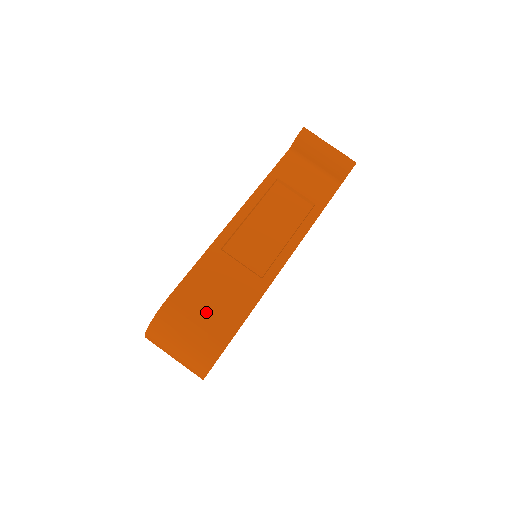
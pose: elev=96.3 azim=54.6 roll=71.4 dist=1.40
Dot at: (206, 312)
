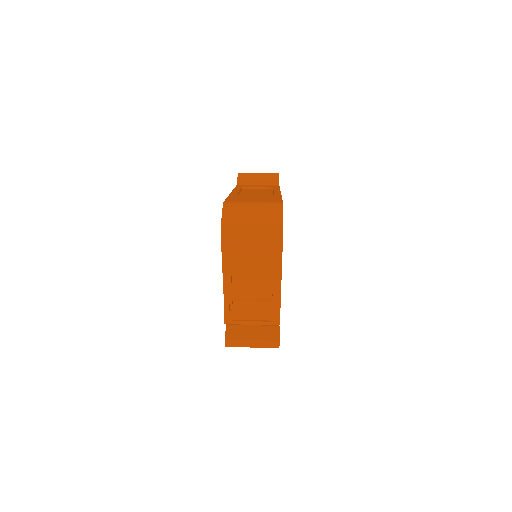
Dot at: (254, 201)
